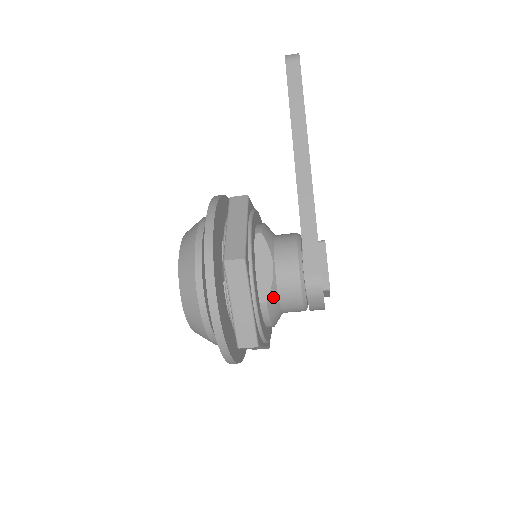
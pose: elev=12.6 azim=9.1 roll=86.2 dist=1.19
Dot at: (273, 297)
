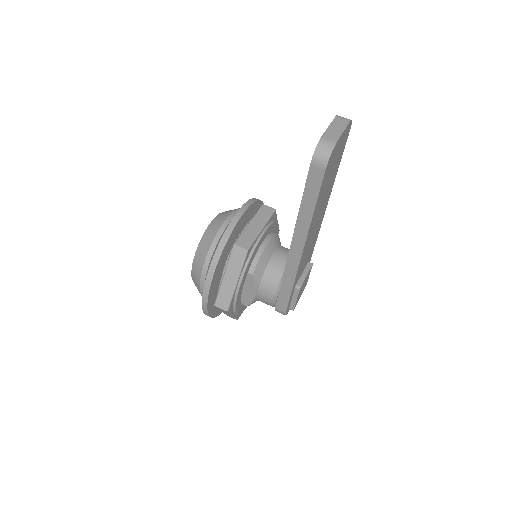
Dot at: (253, 302)
